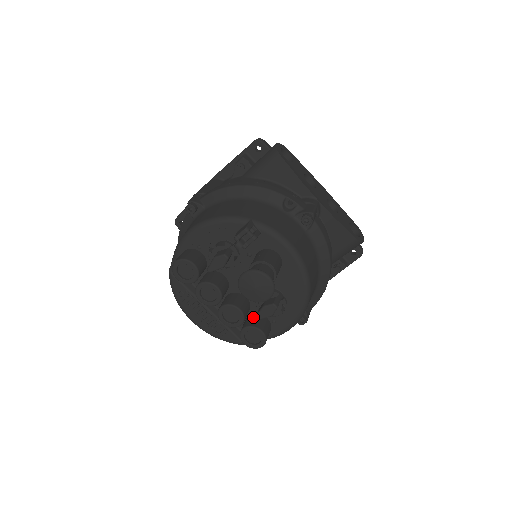
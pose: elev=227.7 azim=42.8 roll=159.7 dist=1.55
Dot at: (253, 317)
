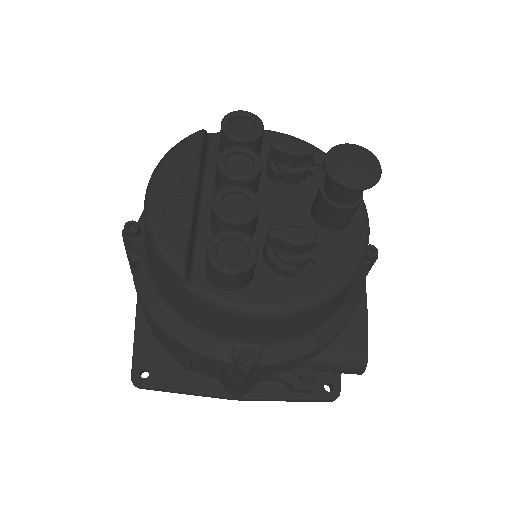
Dot at: occluded
